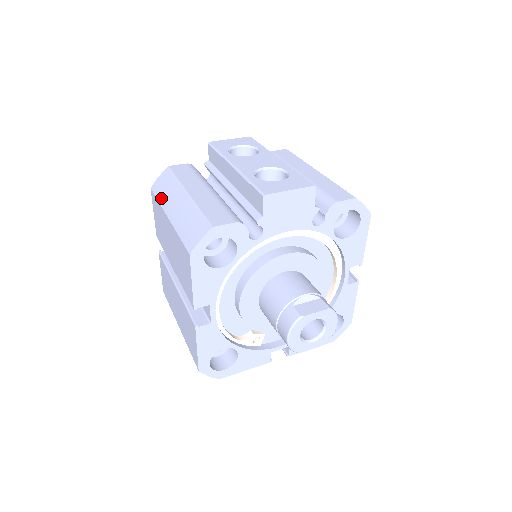
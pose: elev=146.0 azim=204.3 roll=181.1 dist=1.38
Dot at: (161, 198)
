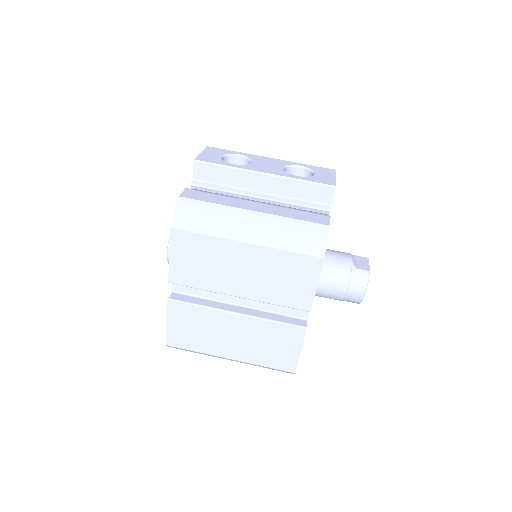
Dot at: (210, 230)
